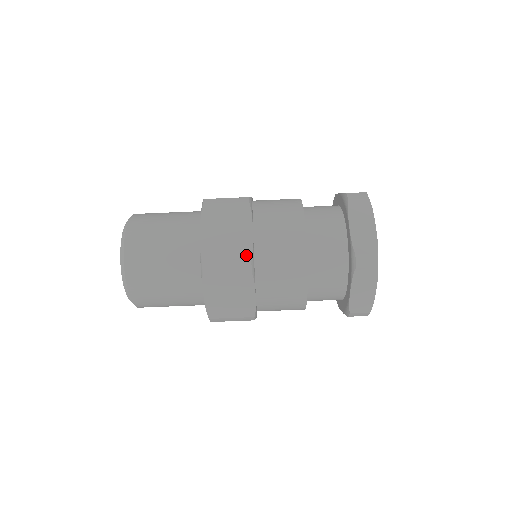
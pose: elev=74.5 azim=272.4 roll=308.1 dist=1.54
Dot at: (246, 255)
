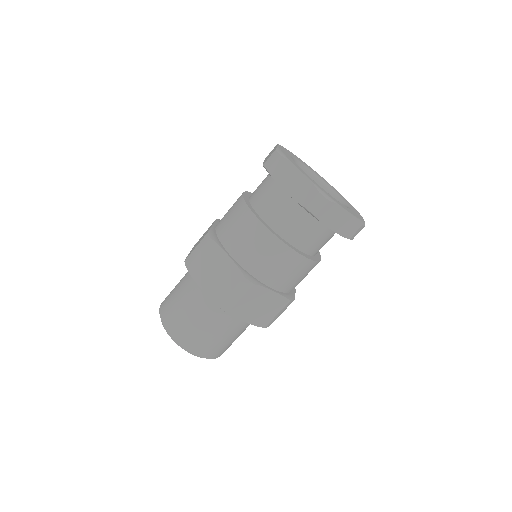
Dot at: (206, 234)
